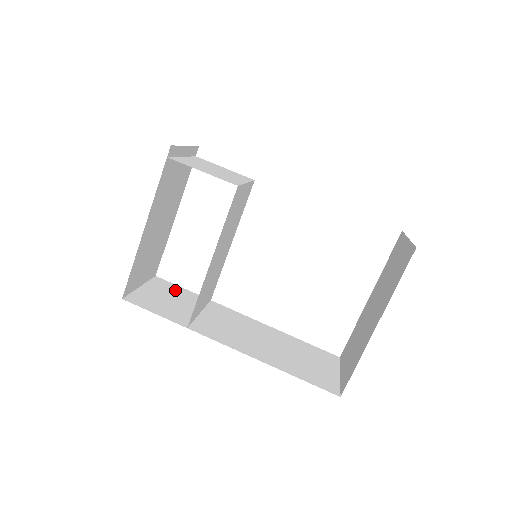
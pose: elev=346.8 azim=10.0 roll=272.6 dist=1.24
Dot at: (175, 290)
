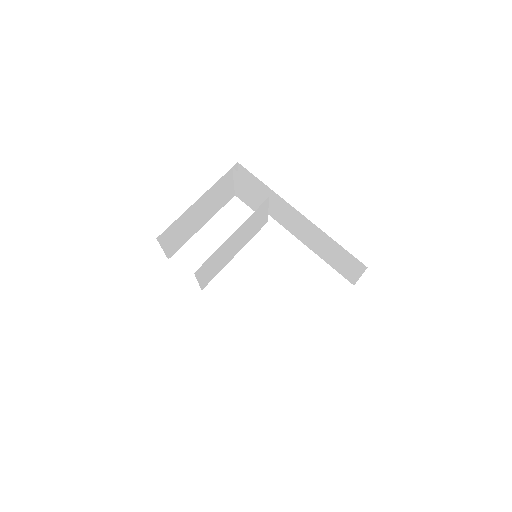
Dot at: occluded
